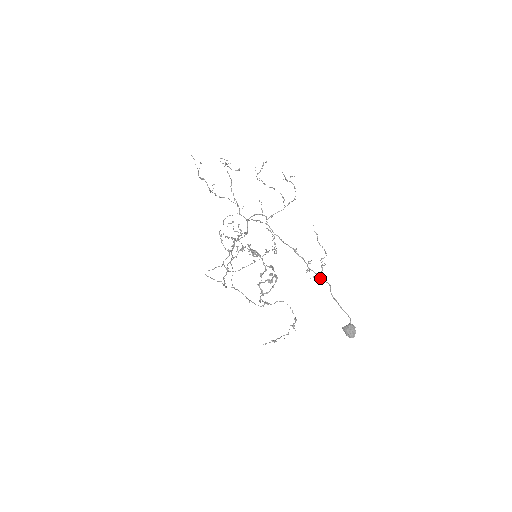
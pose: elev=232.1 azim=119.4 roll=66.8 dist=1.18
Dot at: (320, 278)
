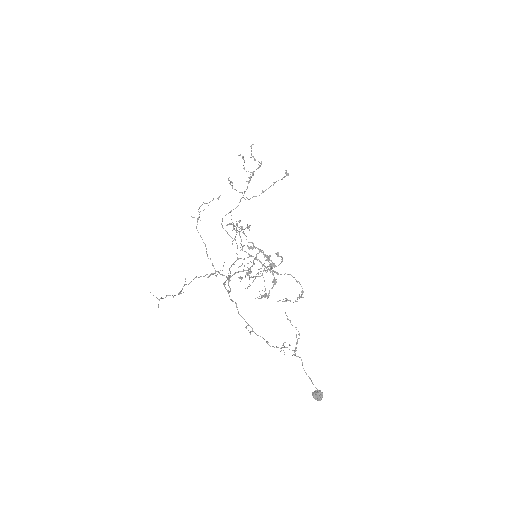
Dot at: (295, 353)
